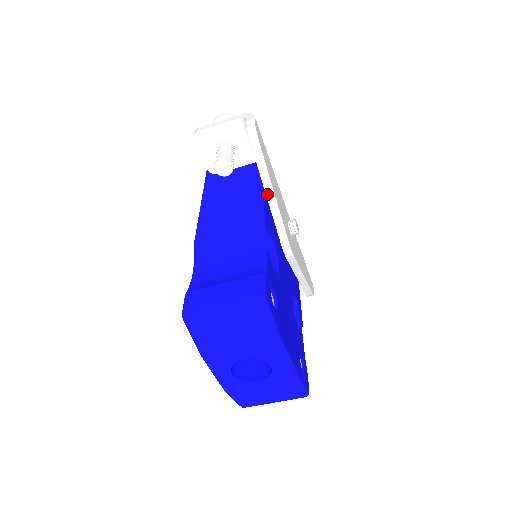
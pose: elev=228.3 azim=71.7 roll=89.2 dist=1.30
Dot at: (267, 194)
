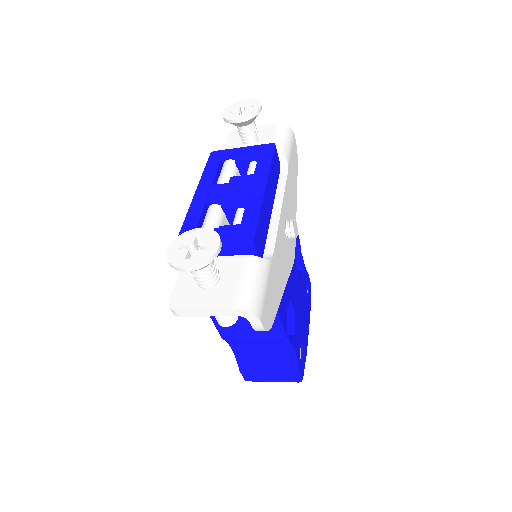
Dot at: occluded
